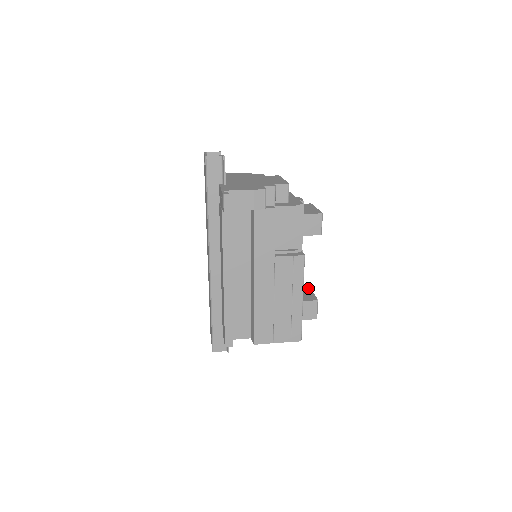
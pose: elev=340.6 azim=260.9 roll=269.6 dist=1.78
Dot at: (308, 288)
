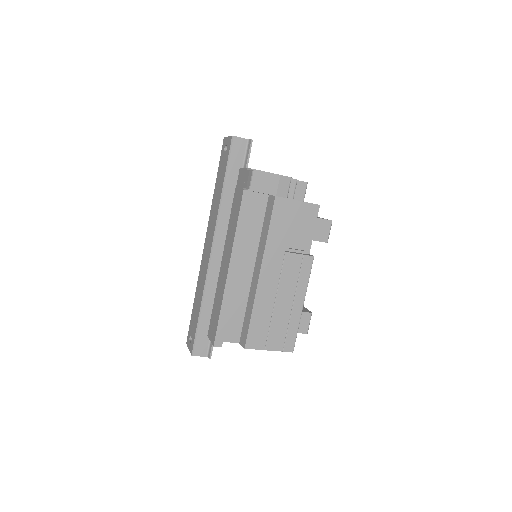
Dot at: occluded
